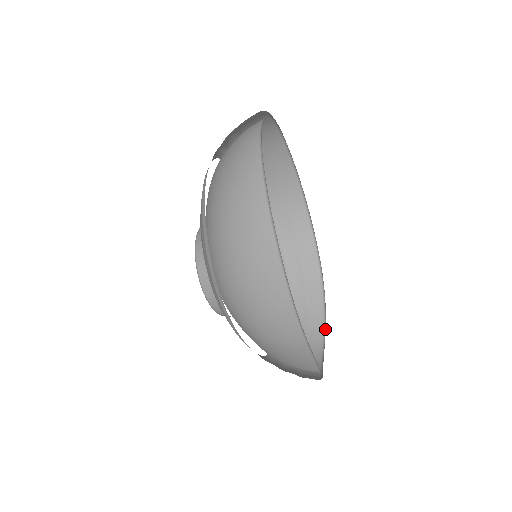
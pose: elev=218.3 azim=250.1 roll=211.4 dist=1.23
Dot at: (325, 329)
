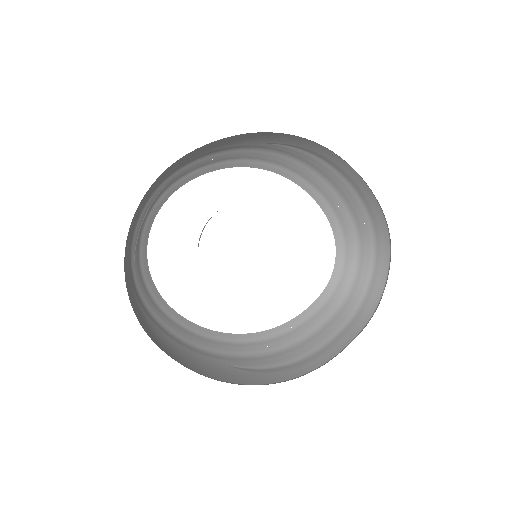
Dot at: occluded
